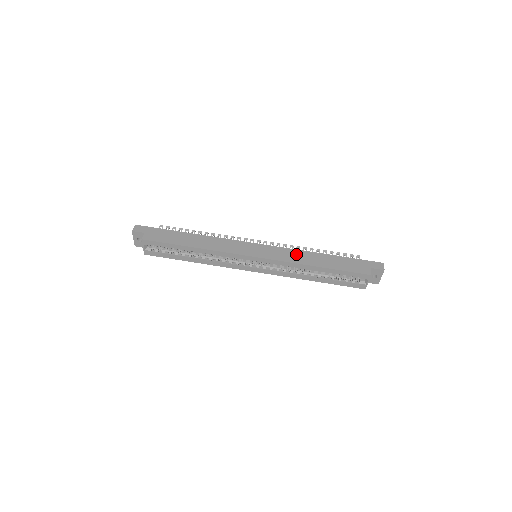
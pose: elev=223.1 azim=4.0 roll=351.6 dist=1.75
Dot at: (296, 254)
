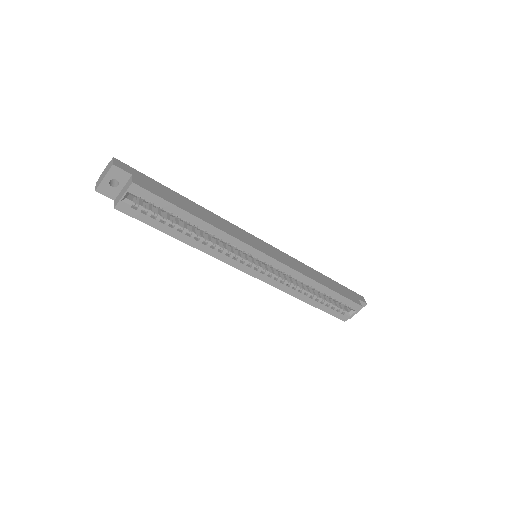
Dot at: (301, 265)
